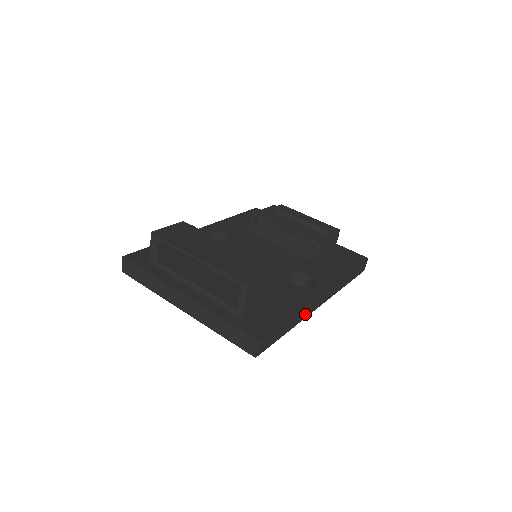
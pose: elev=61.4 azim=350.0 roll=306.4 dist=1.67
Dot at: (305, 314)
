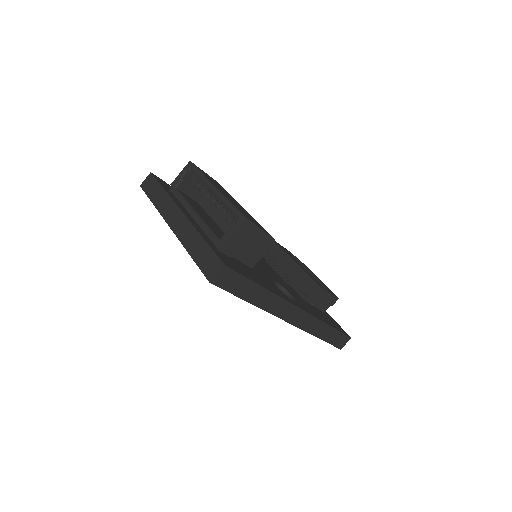
Dot at: (273, 308)
